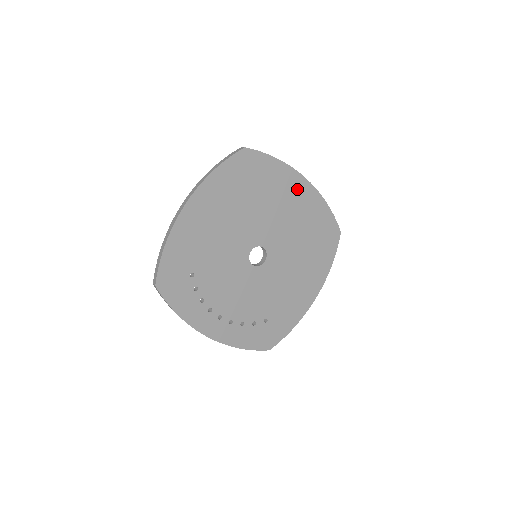
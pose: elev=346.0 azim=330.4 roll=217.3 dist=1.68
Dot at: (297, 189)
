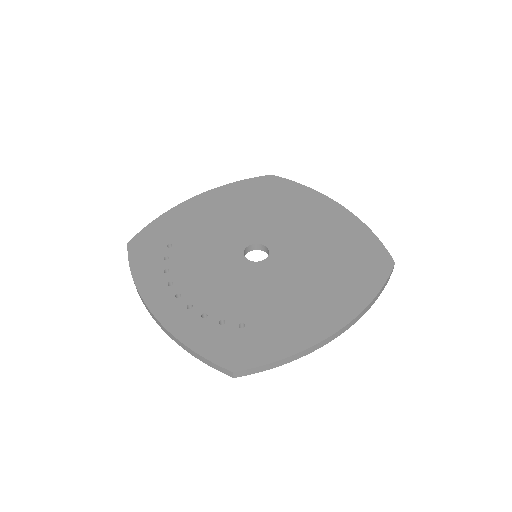
Dot at: (327, 211)
